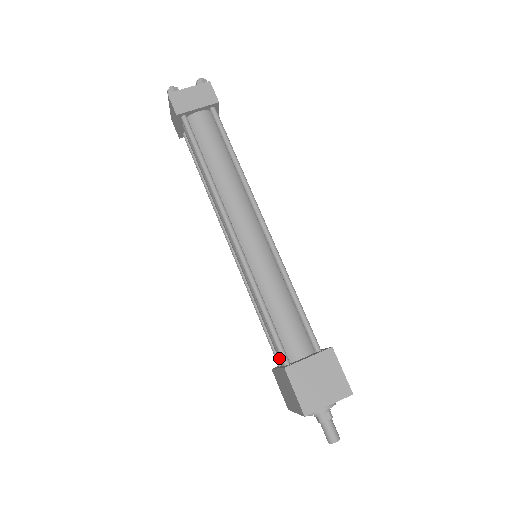
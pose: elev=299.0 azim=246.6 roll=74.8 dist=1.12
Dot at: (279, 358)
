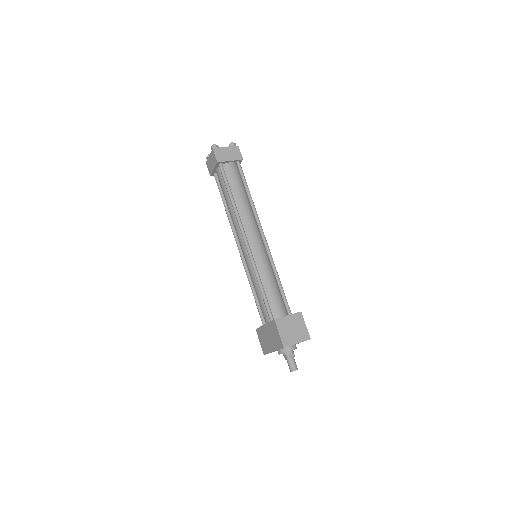
Dot at: (266, 318)
